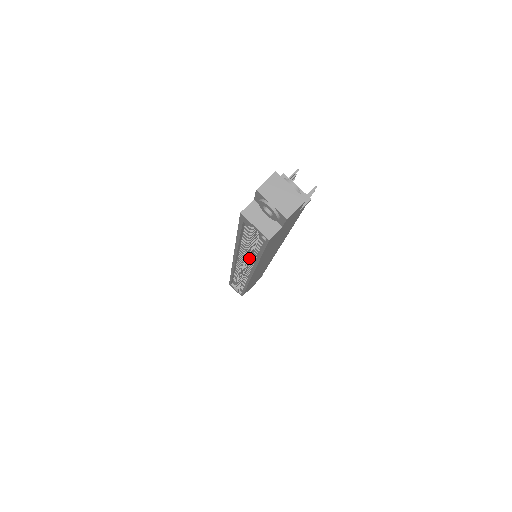
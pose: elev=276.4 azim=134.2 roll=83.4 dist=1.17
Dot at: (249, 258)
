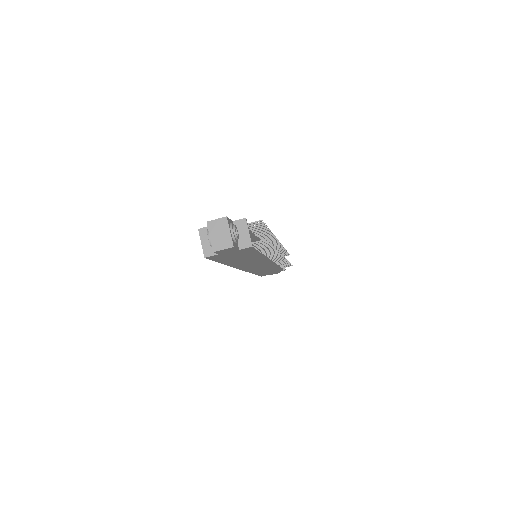
Dot at: occluded
